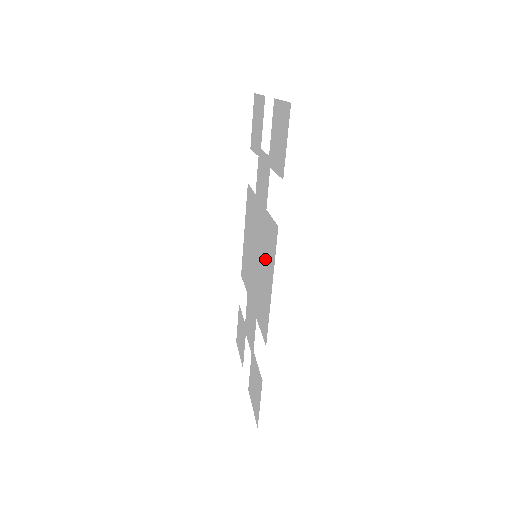
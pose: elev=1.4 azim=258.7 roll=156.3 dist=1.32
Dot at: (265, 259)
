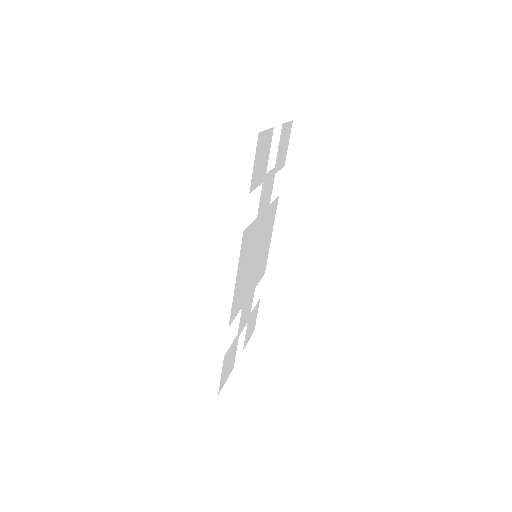
Dot at: (247, 257)
